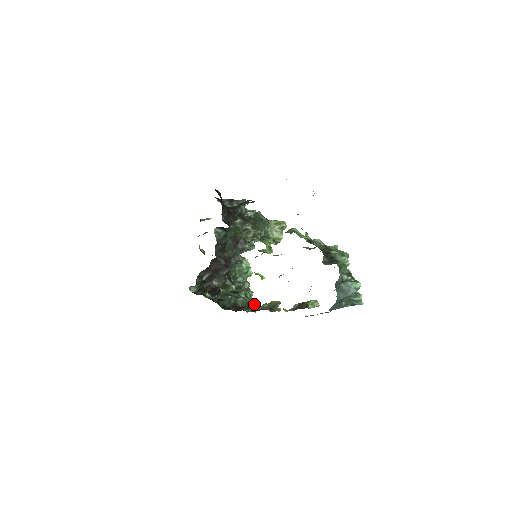
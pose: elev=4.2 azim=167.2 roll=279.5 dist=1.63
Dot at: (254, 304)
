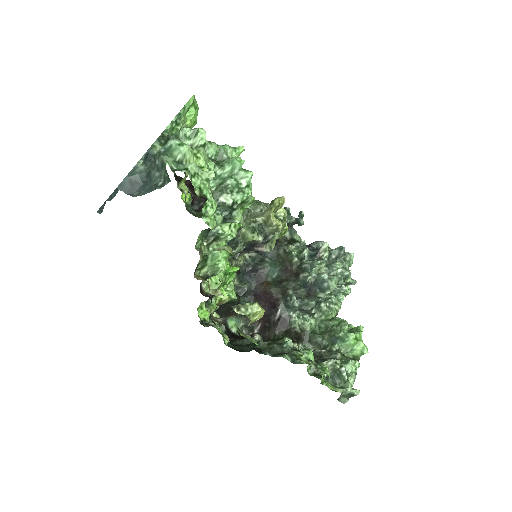
Dot at: (296, 357)
